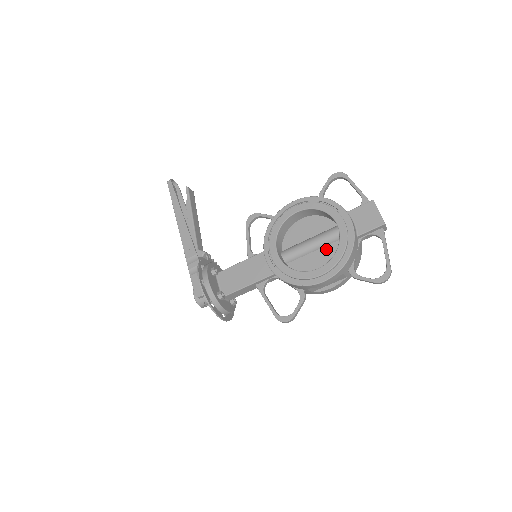
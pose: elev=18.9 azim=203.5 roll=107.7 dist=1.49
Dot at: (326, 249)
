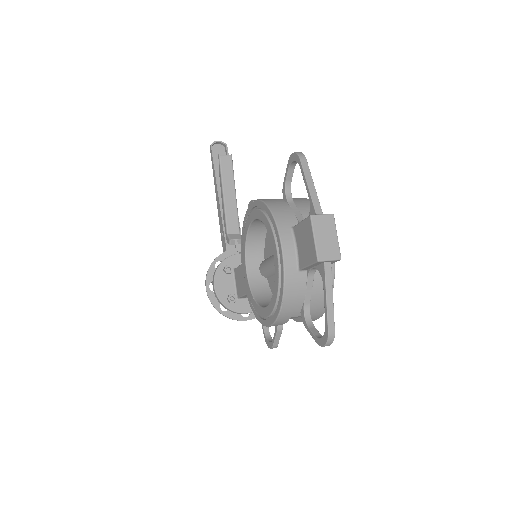
Dot at: occluded
